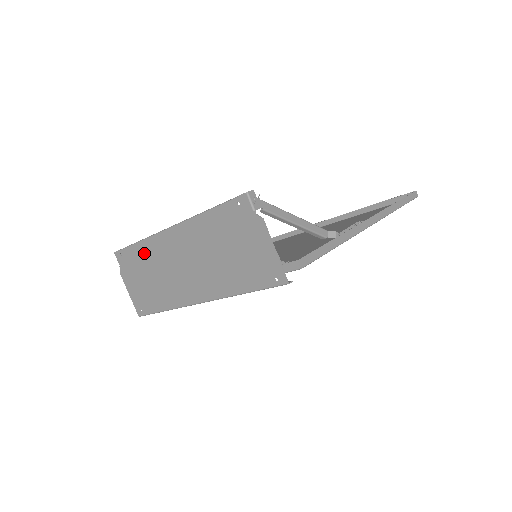
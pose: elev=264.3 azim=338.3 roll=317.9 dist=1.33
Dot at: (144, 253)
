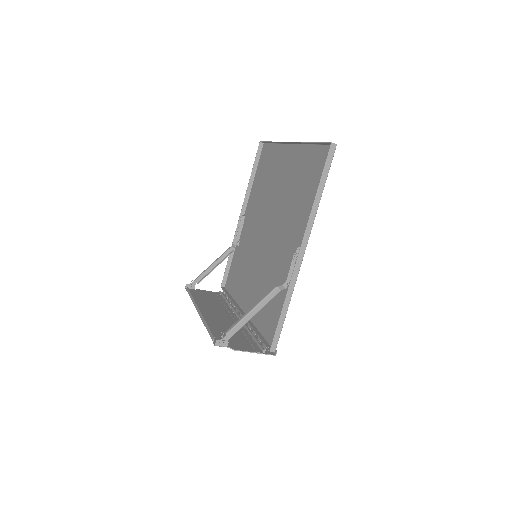
Dot at: (199, 301)
